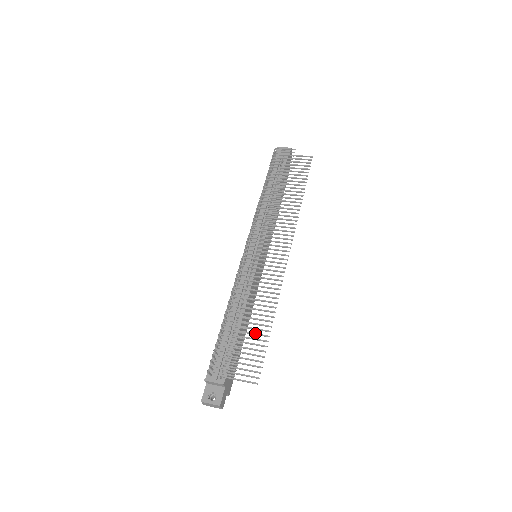
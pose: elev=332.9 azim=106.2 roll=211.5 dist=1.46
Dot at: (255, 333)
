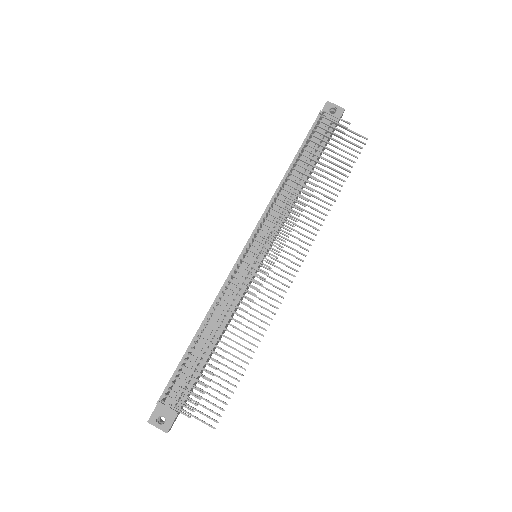
Dot at: occluded
